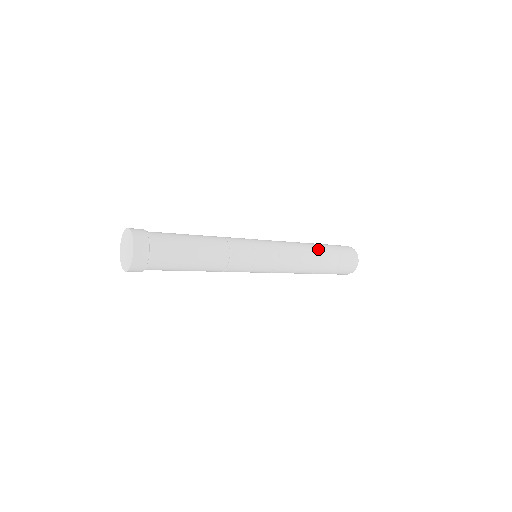
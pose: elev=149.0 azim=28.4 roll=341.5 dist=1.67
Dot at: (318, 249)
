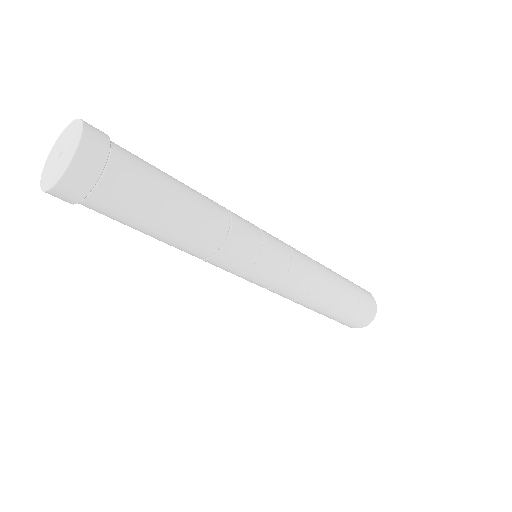
Dot at: (330, 269)
